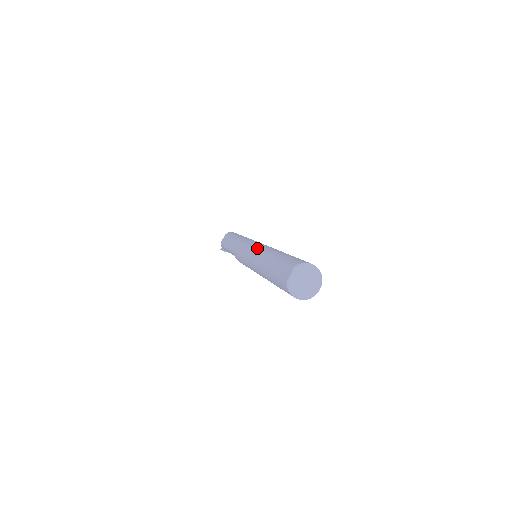
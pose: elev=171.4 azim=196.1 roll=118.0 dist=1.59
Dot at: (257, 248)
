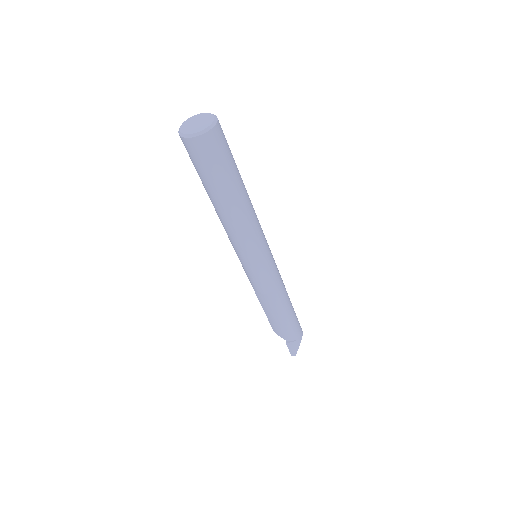
Dot at: occluded
